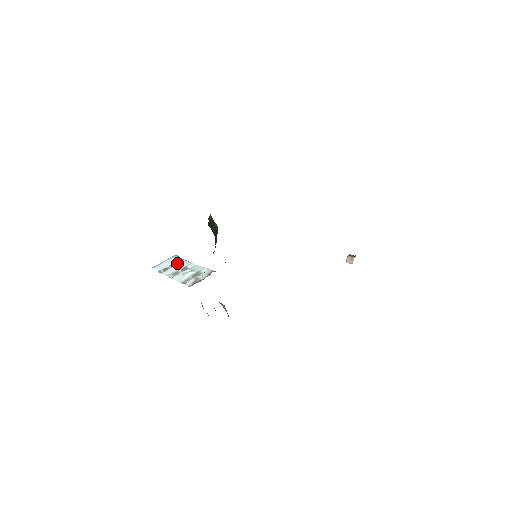
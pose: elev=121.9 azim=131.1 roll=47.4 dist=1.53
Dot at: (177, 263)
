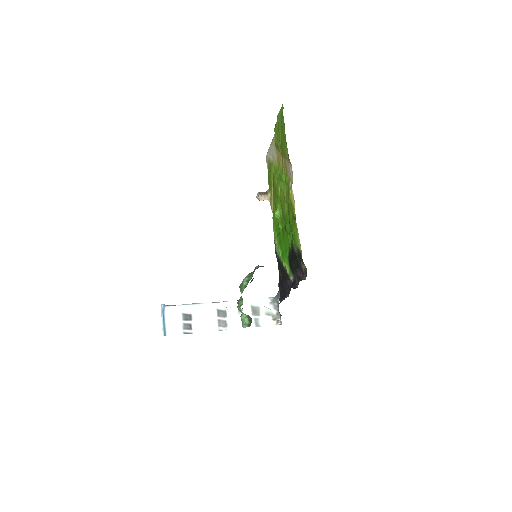
Dot at: (186, 312)
